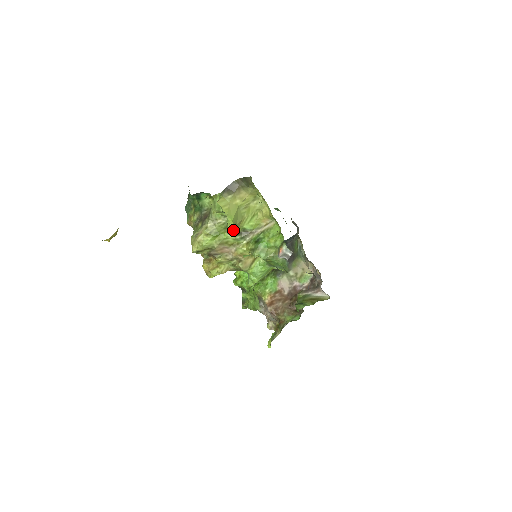
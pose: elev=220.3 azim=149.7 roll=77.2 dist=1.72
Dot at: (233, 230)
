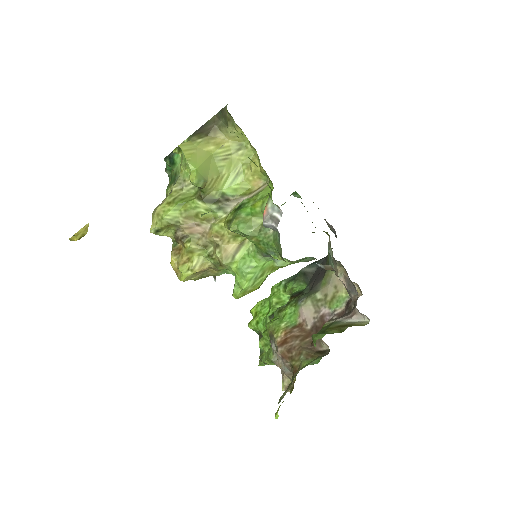
Dot at: (204, 192)
